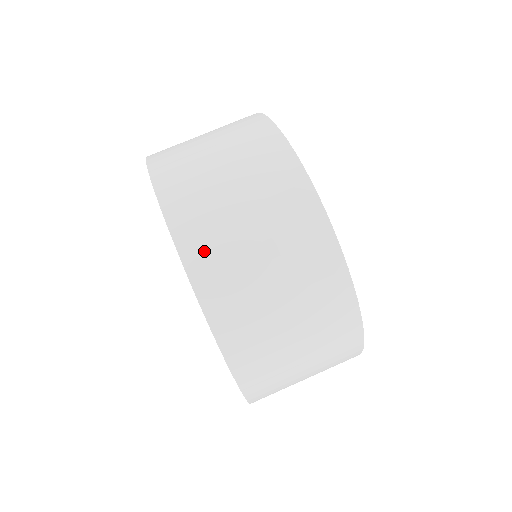
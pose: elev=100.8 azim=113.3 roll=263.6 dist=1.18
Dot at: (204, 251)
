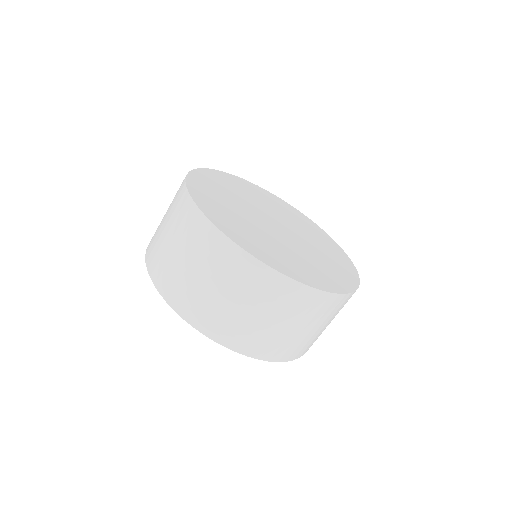
Dot at: (215, 326)
